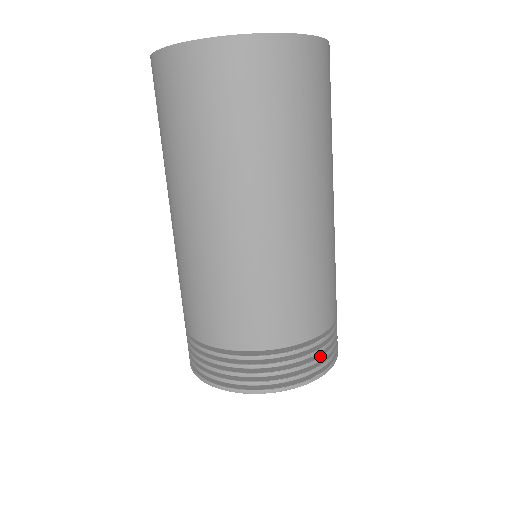
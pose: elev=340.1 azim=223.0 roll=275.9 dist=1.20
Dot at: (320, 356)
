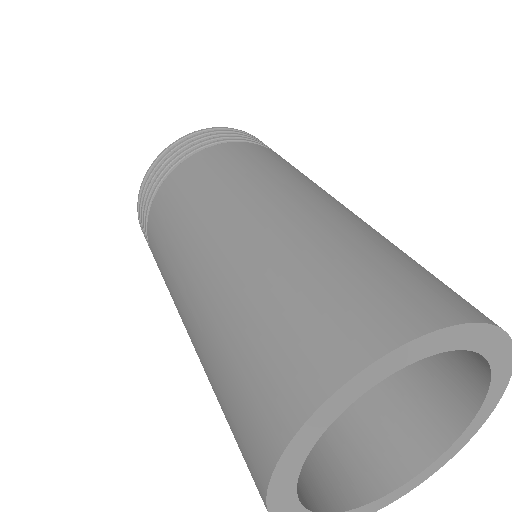
Dot at: occluded
